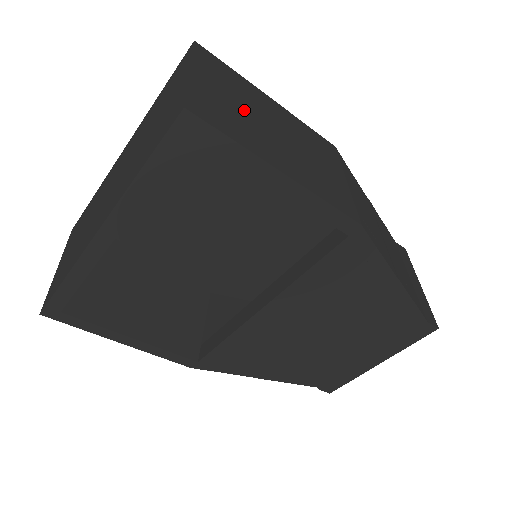
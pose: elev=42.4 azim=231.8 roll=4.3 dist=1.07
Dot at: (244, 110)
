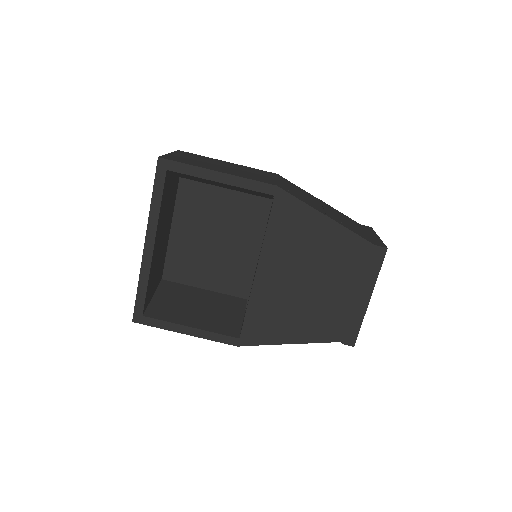
Dot at: (201, 161)
